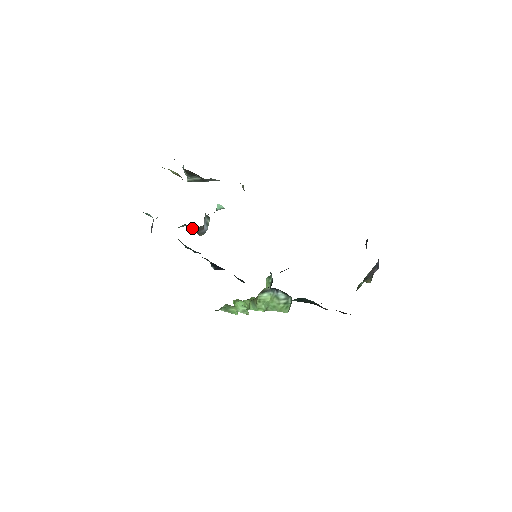
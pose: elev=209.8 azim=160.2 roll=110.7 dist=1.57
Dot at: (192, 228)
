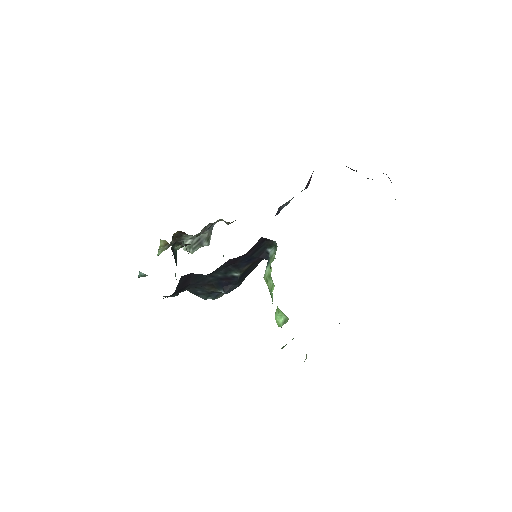
Dot at: occluded
